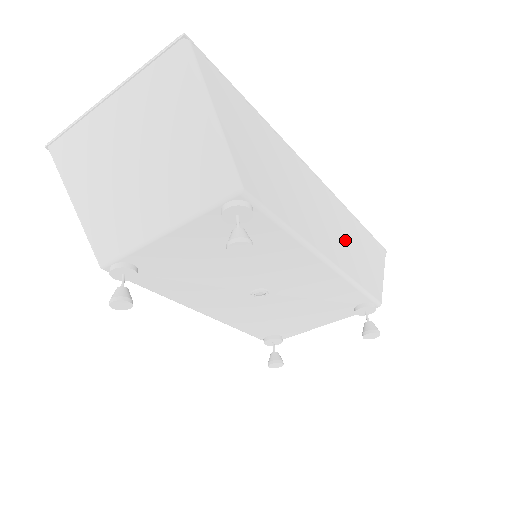
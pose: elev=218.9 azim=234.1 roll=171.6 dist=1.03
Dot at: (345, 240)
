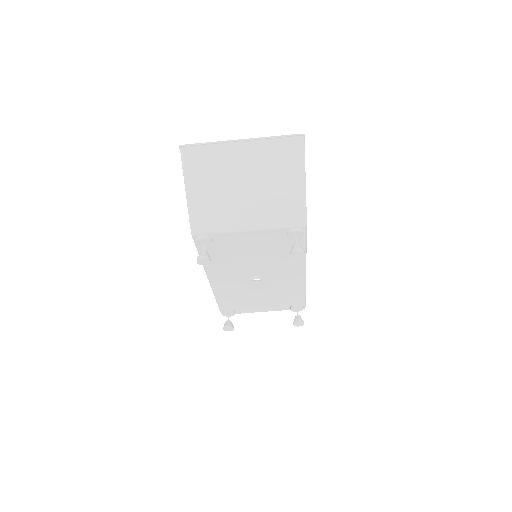
Dot at: occluded
